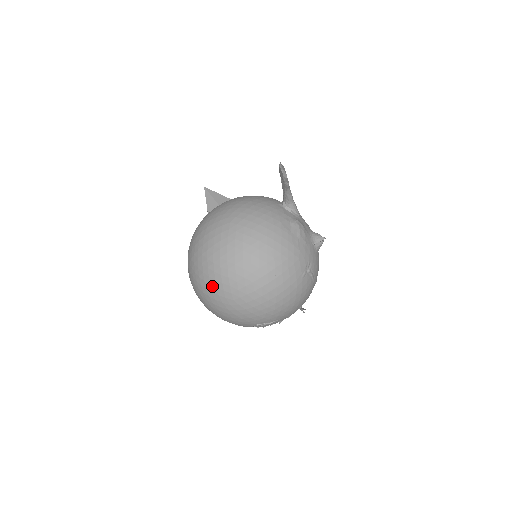
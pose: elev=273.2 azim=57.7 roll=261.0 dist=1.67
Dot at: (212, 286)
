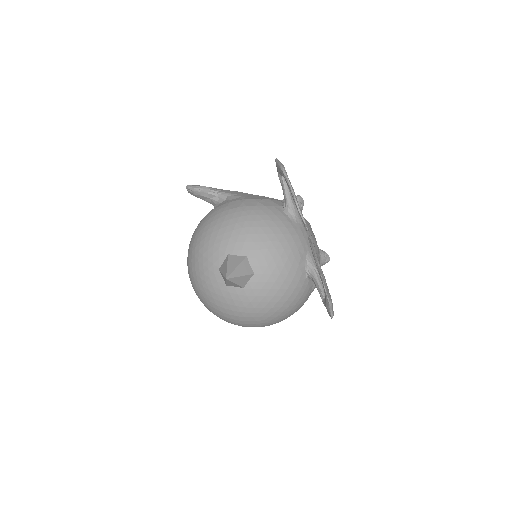
Dot at: occluded
